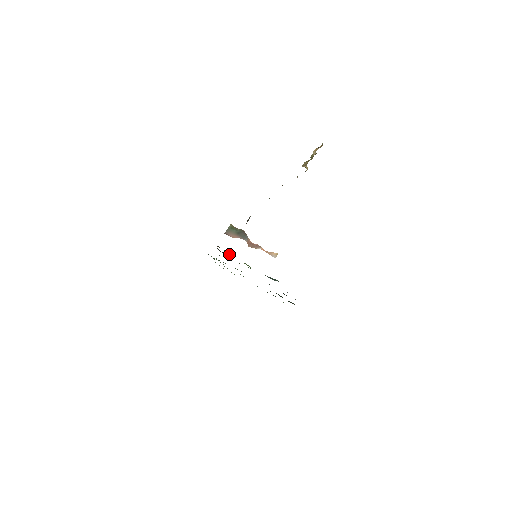
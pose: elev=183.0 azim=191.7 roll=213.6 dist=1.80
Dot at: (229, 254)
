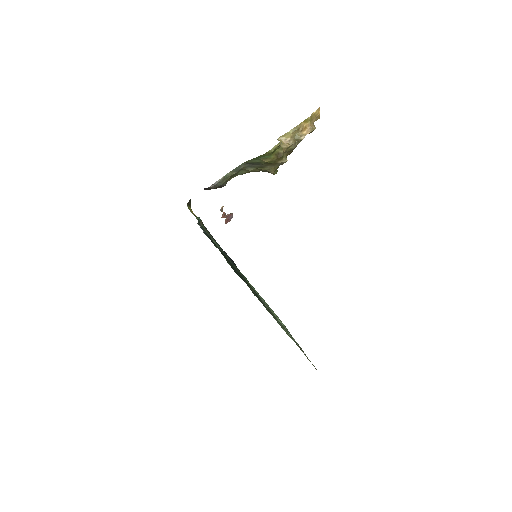
Dot at: (196, 216)
